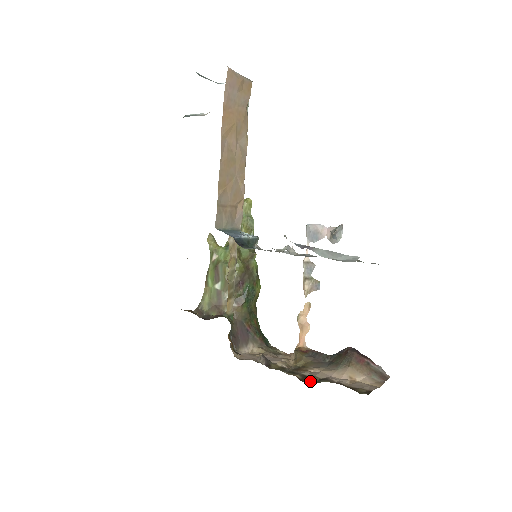
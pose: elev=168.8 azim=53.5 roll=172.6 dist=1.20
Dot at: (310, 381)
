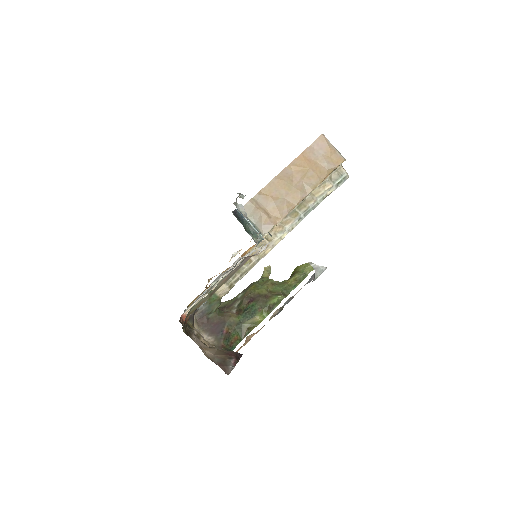
Dot at: occluded
